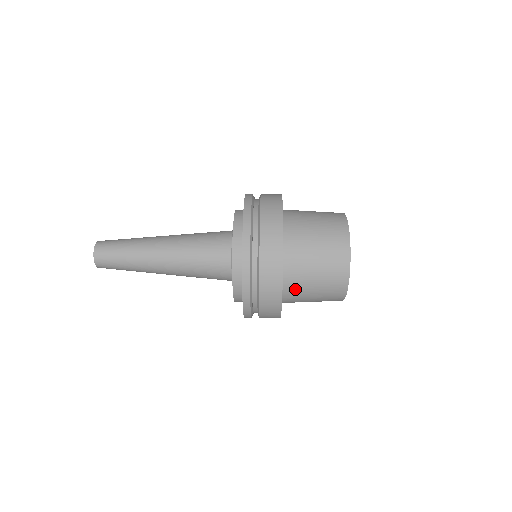
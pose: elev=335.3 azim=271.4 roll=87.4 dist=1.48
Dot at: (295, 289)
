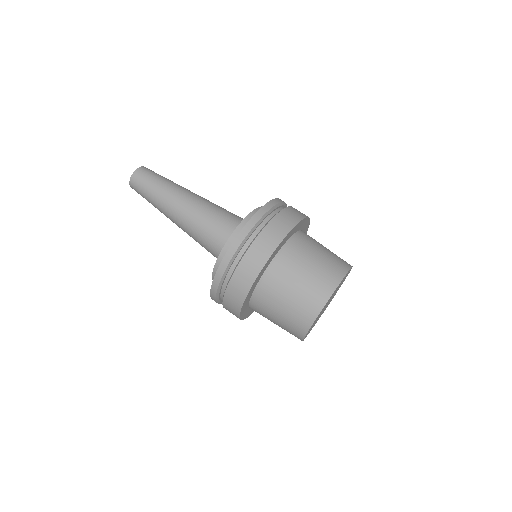
Dot at: occluded
